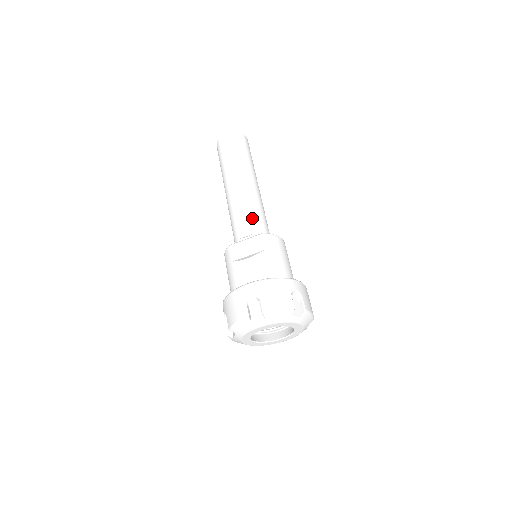
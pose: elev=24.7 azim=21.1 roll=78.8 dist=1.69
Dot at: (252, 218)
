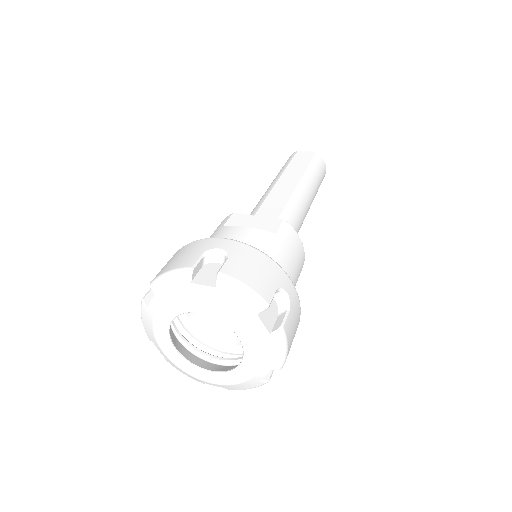
Dot at: (283, 212)
